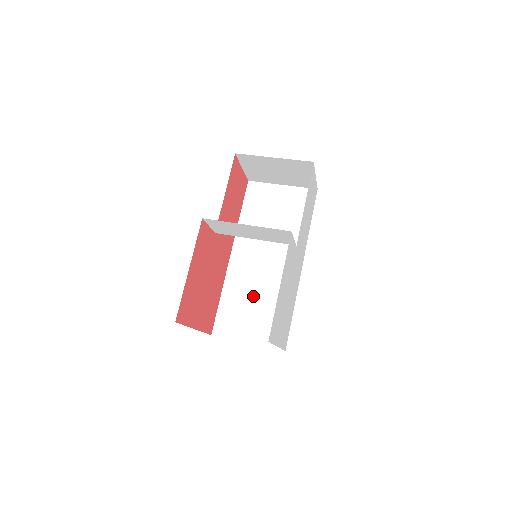
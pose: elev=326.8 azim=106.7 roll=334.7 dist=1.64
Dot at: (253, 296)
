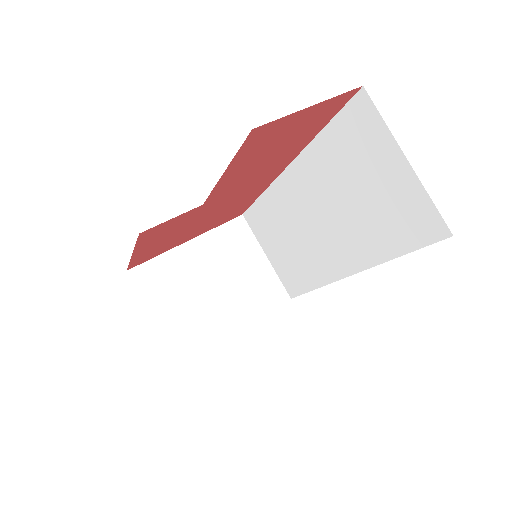
Dot at: (287, 234)
